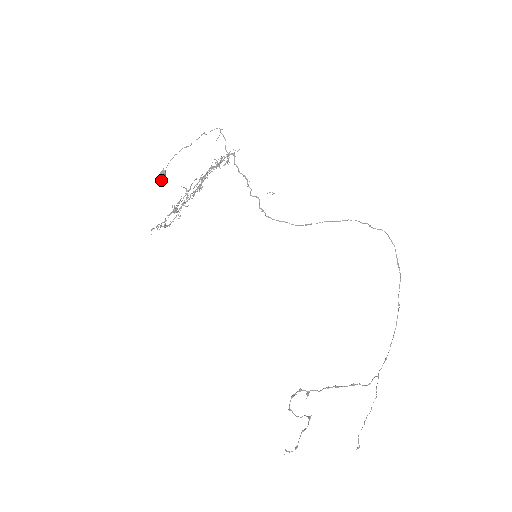
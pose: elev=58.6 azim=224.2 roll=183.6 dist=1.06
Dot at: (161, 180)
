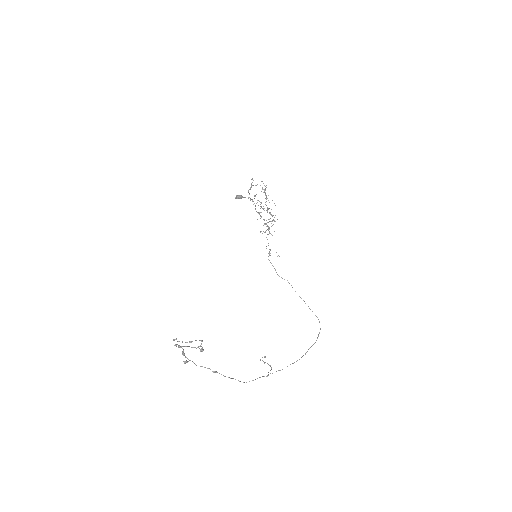
Dot at: (239, 196)
